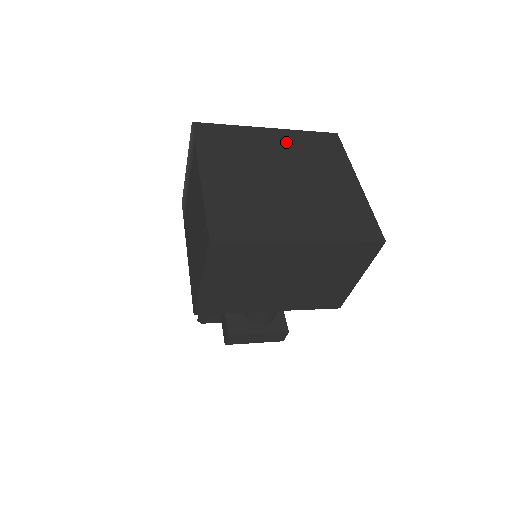
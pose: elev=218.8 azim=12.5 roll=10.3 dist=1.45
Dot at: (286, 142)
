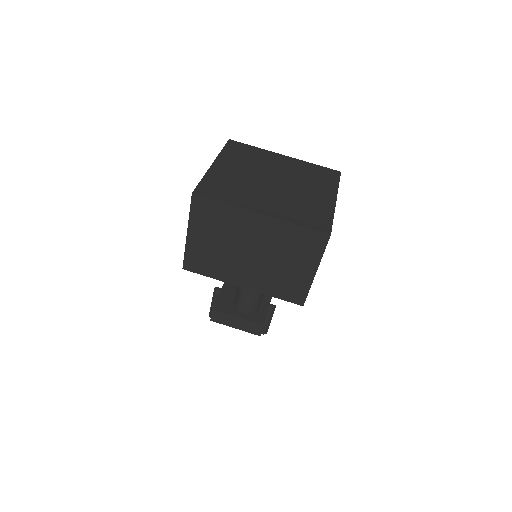
Dot at: (293, 165)
